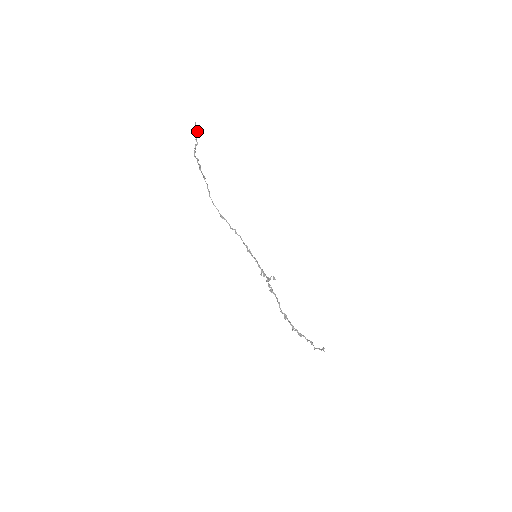
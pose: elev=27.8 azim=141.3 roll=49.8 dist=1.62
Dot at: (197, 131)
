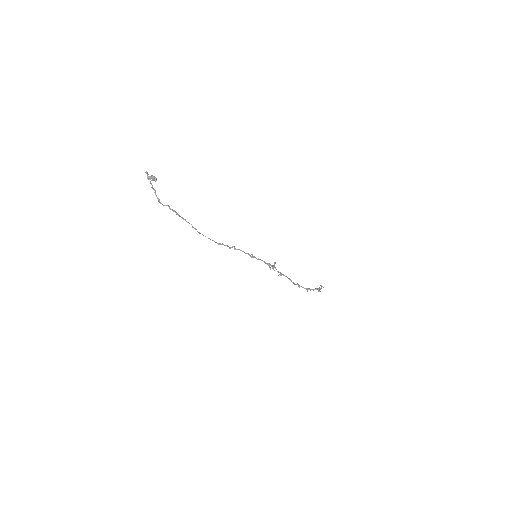
Dot at: (153, 179)
